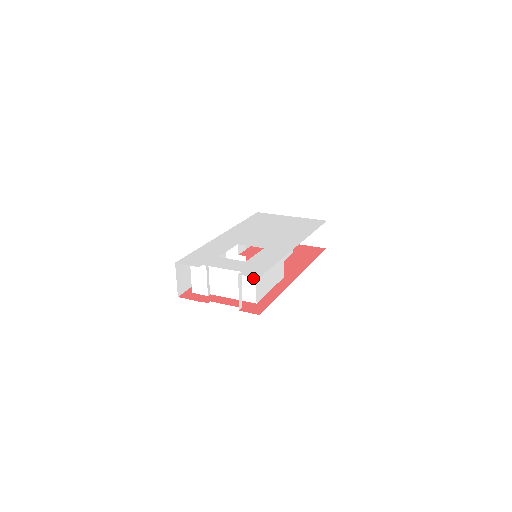
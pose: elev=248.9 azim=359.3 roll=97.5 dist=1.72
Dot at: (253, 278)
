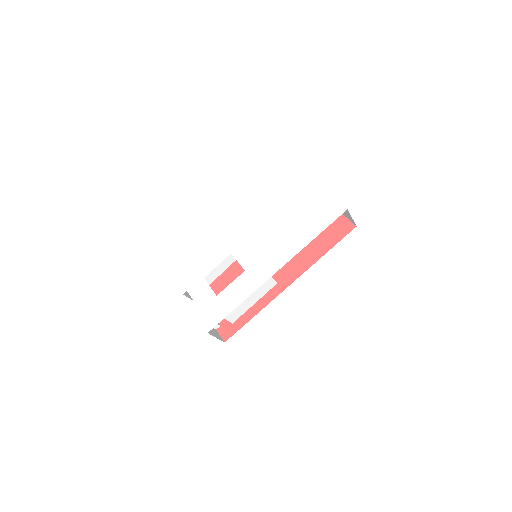
Dot at: occluded
